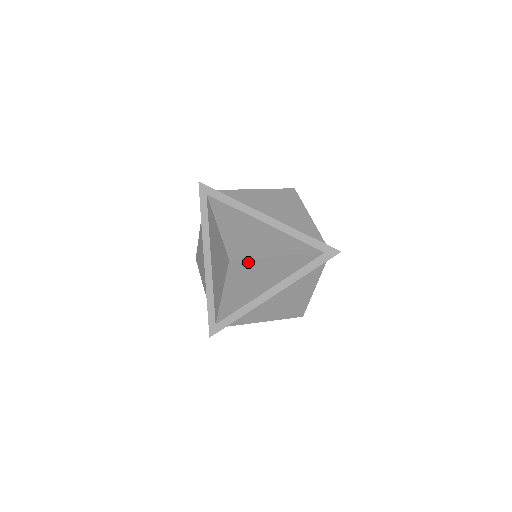
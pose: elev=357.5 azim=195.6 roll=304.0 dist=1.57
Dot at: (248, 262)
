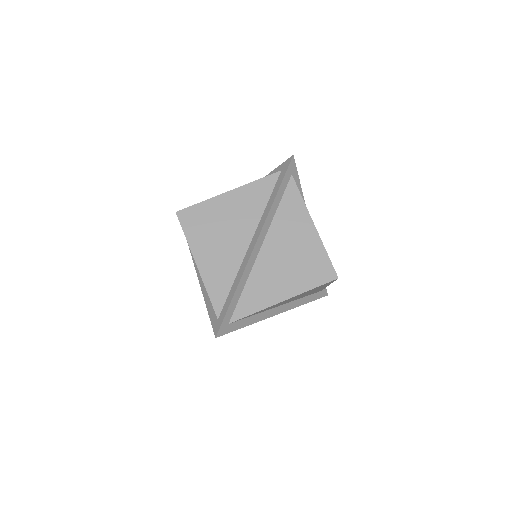
Dot at: (199, 209)
